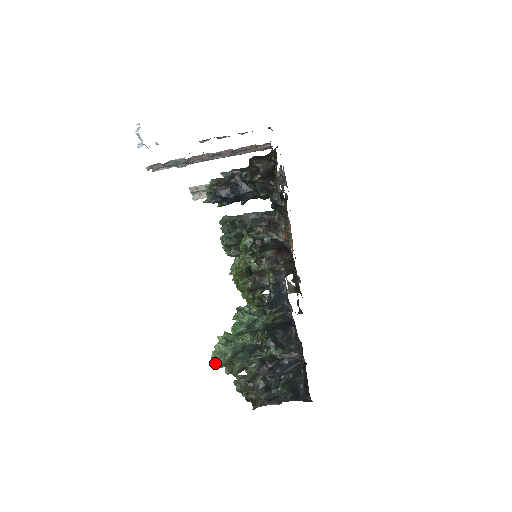
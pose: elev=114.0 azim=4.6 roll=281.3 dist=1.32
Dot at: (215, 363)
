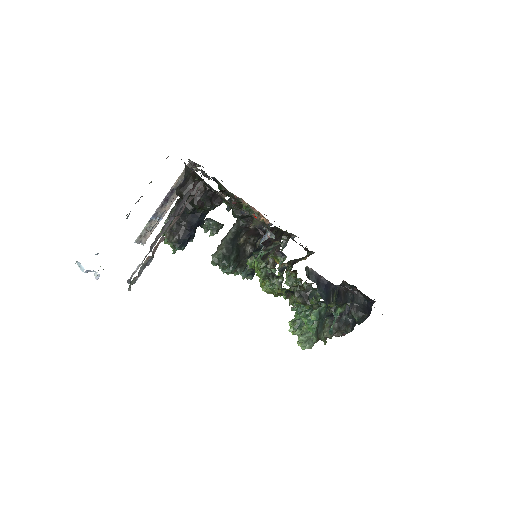
Dot at: occluded
